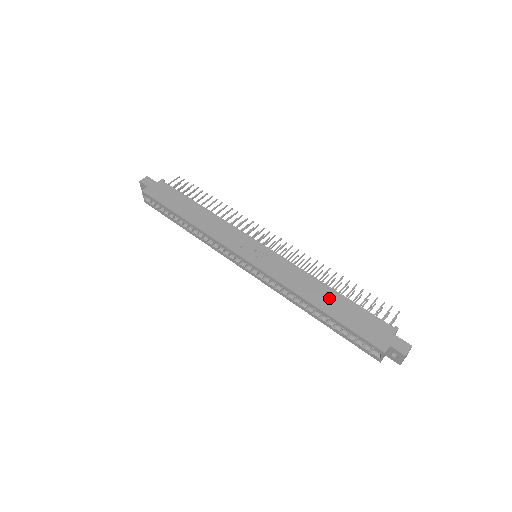
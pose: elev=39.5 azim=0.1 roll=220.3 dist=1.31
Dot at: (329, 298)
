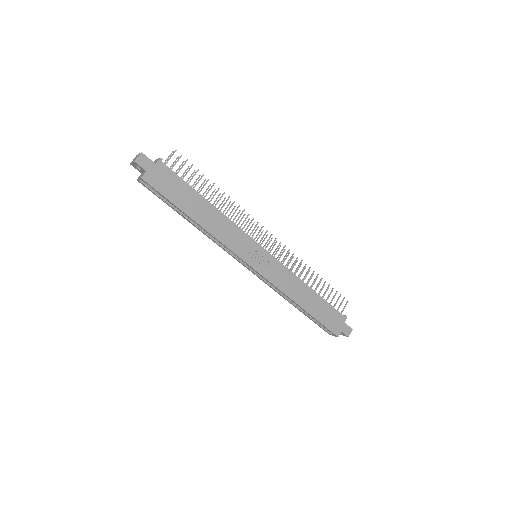
Dot at: (310, 299)
